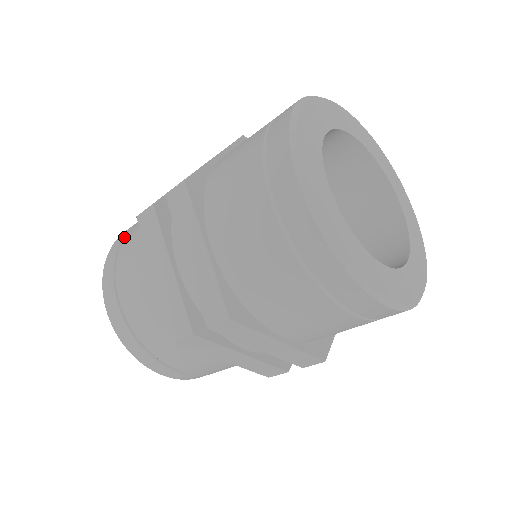
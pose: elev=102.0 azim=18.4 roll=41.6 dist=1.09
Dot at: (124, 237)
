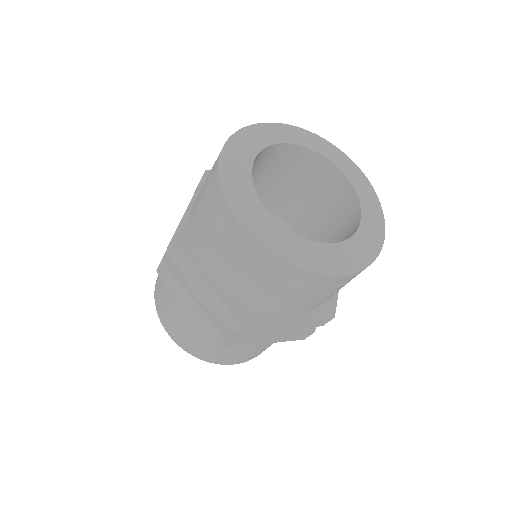
Dot at: (159, 280)
